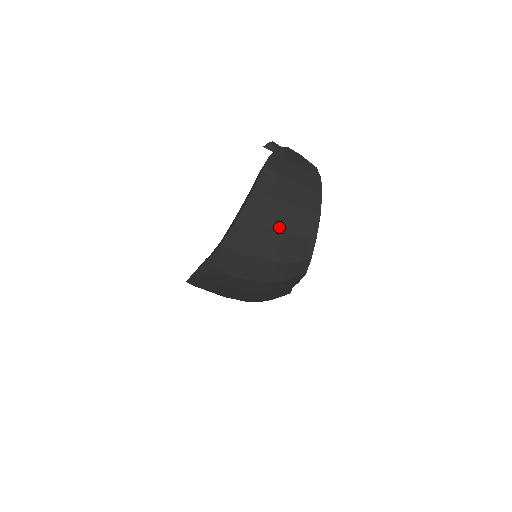
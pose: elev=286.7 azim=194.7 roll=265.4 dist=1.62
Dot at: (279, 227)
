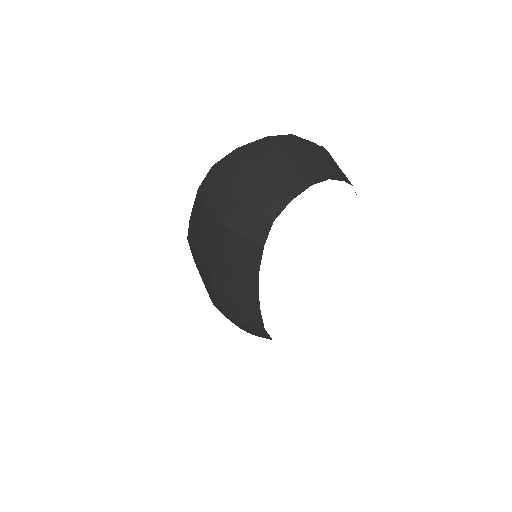
Dot at: (265, 170)
